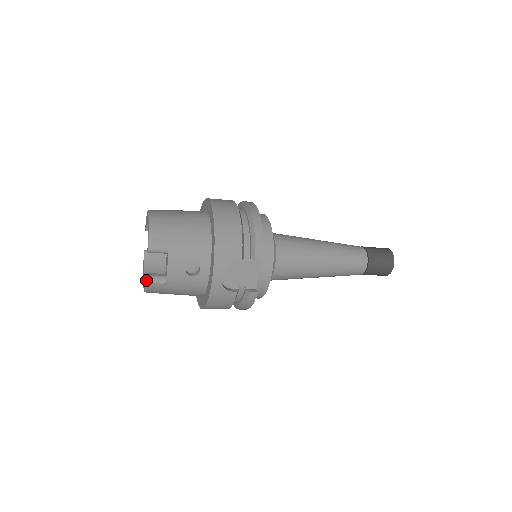
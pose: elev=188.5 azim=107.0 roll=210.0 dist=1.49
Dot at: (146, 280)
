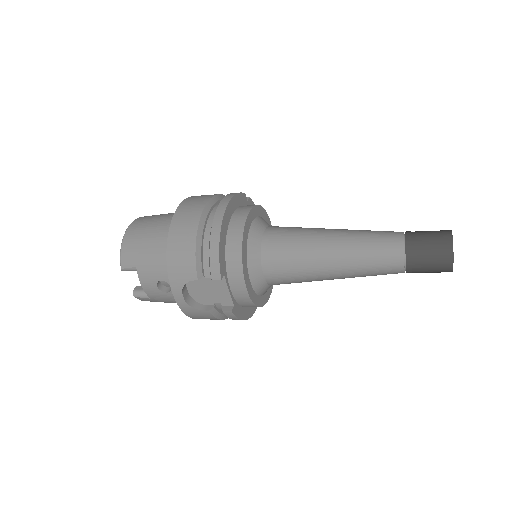
Dot at: (133, 295)
